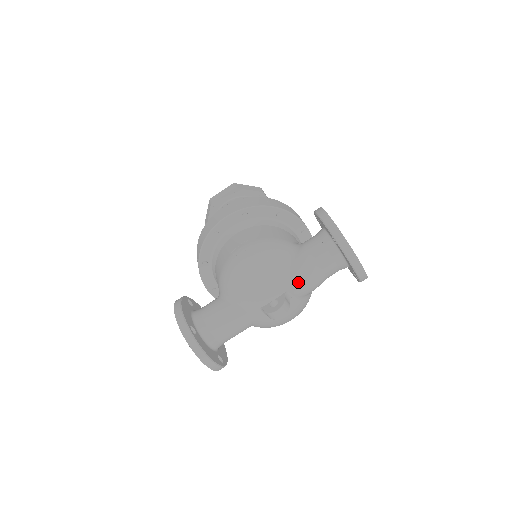
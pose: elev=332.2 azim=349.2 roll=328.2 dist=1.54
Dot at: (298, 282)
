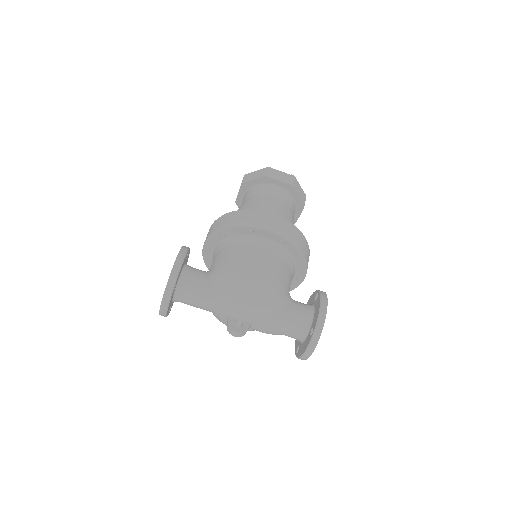
Dot at: (265, 327)
